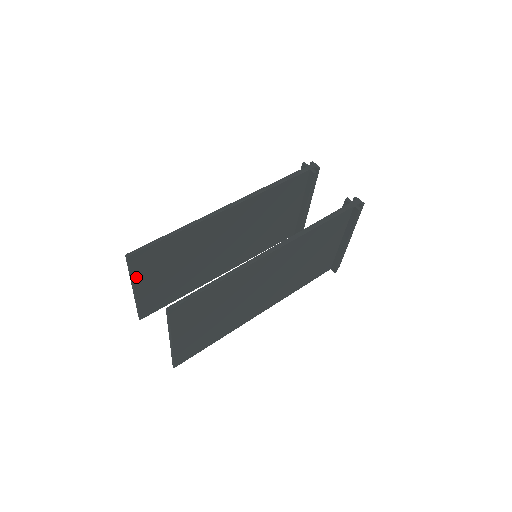
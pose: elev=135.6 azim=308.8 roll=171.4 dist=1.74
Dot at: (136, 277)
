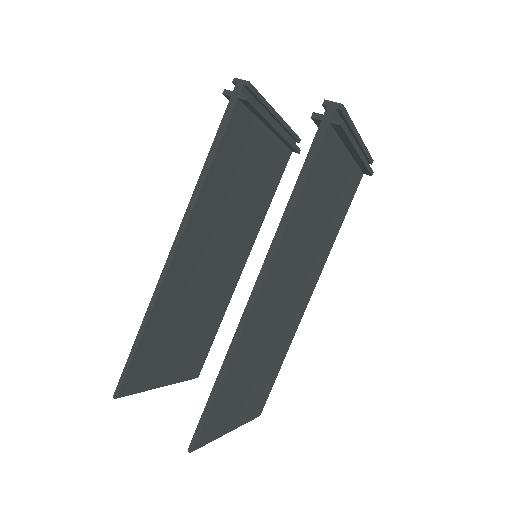
Dot at: (149, 385)
